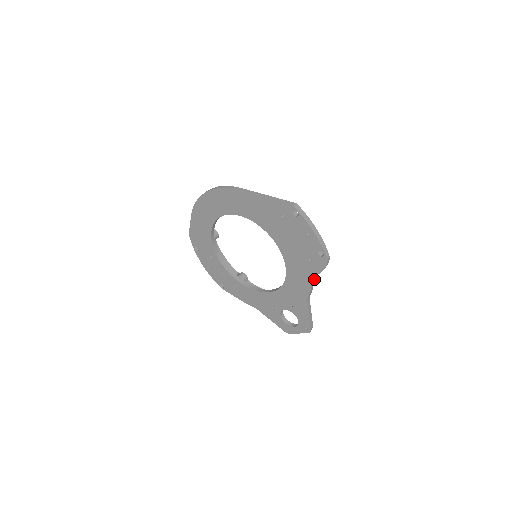
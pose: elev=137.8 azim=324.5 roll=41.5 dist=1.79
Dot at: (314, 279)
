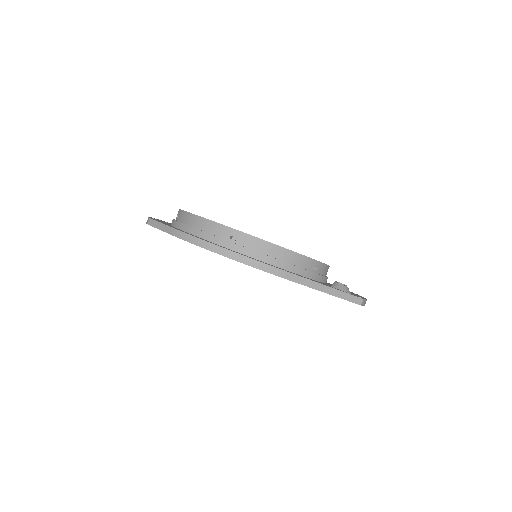
Dot at: occluded
